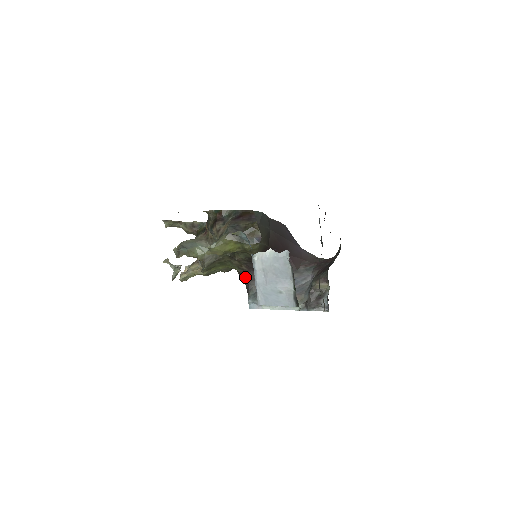
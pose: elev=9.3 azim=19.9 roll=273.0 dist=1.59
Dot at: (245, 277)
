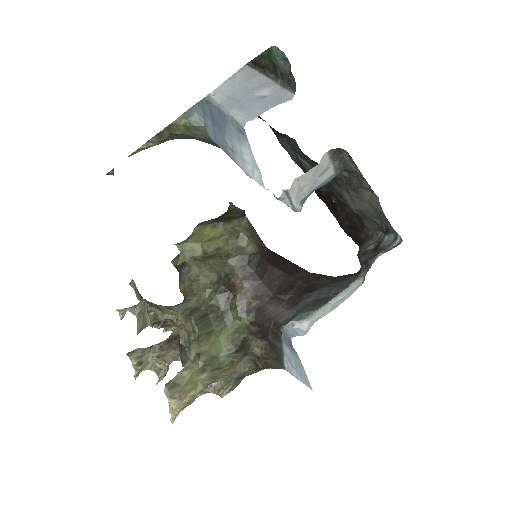
Dot at: (264, 319)
